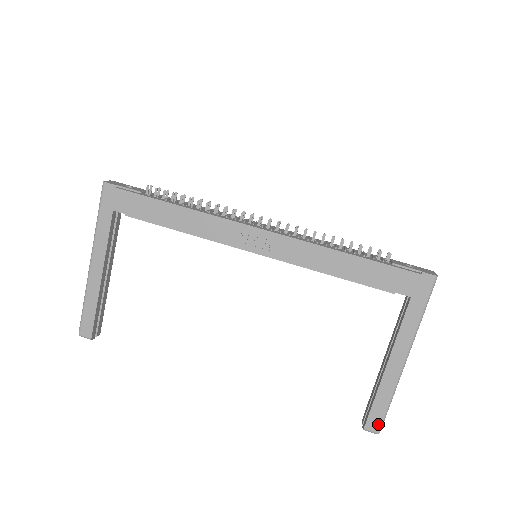
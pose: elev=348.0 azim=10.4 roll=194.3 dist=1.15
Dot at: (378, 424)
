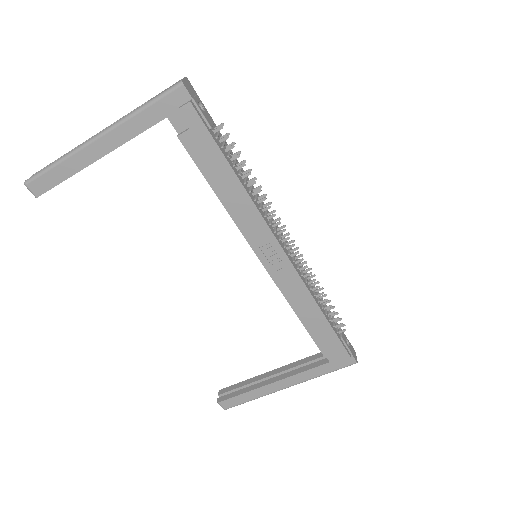
Dot at: (231, 406)
